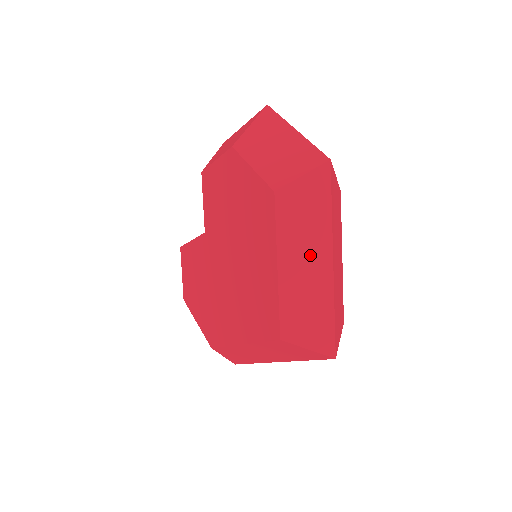
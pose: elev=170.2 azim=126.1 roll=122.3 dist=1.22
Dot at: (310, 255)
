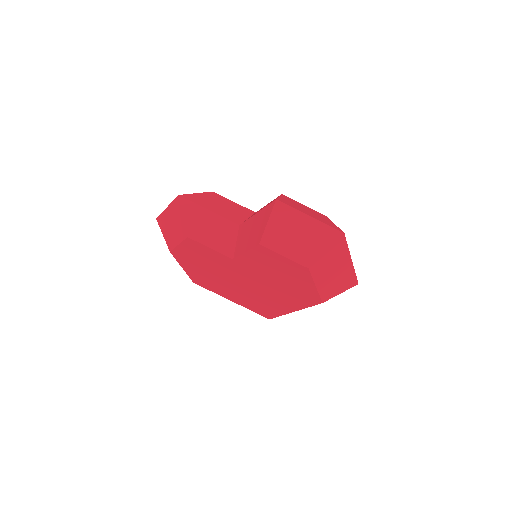
Dot at: occluded
